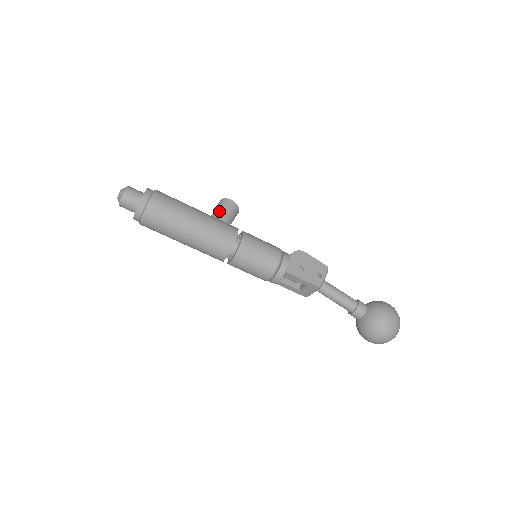
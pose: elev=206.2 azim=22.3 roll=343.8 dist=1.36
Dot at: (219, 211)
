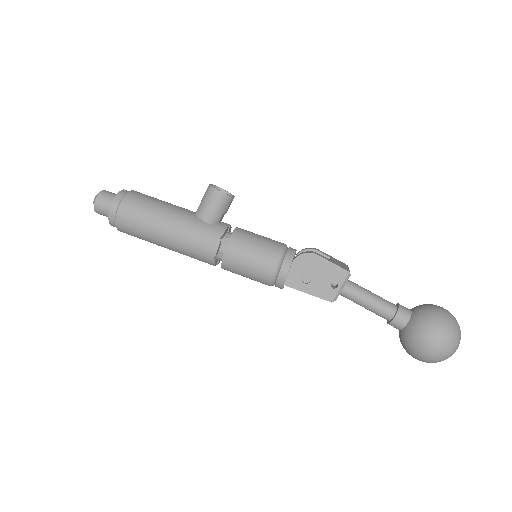
Dot at: (202, 208)
